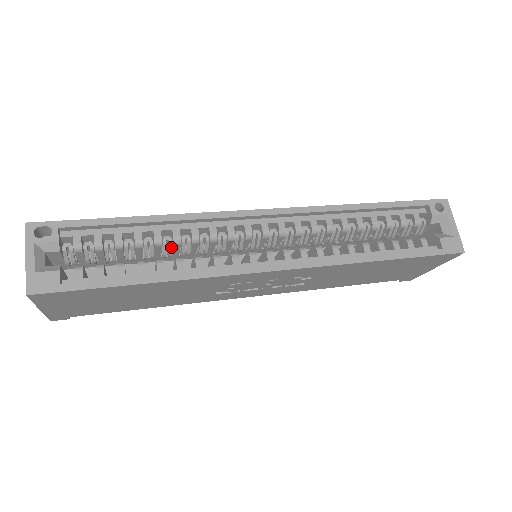
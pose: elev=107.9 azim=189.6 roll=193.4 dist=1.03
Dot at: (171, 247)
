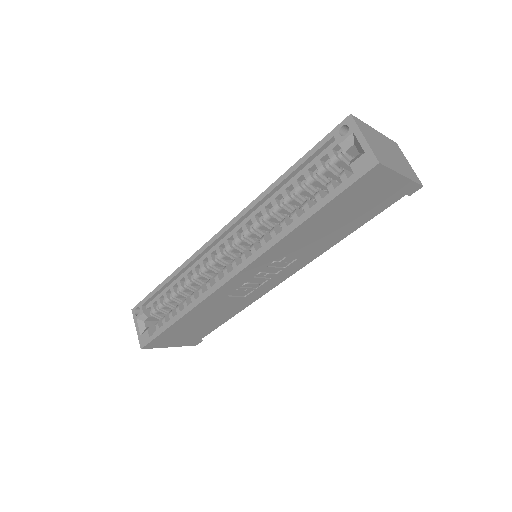
Dot at: (191, 286)
